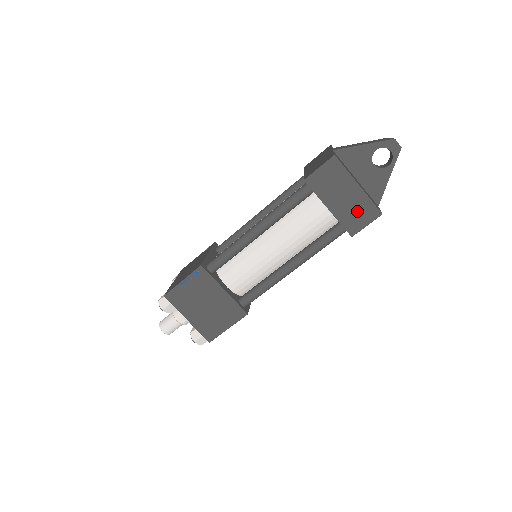
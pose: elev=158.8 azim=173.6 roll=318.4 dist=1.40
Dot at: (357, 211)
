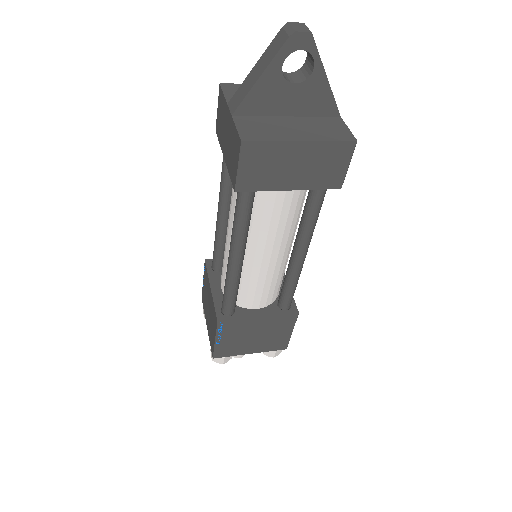
Dot at: (324, 164)
